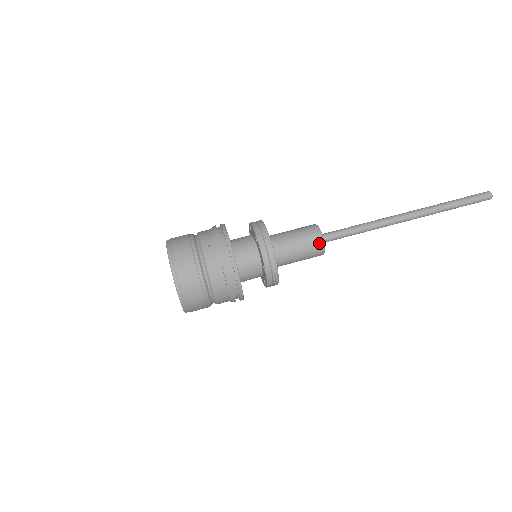
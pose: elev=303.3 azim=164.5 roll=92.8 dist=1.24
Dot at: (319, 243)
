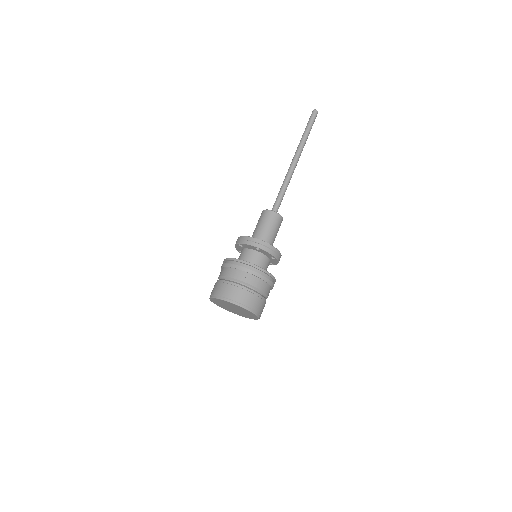
Dot at: (279, 218)
